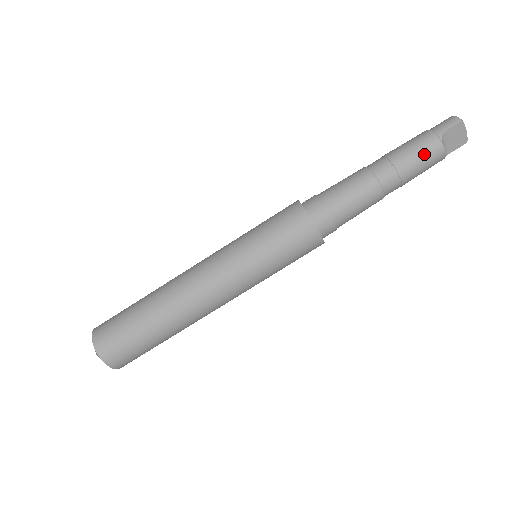
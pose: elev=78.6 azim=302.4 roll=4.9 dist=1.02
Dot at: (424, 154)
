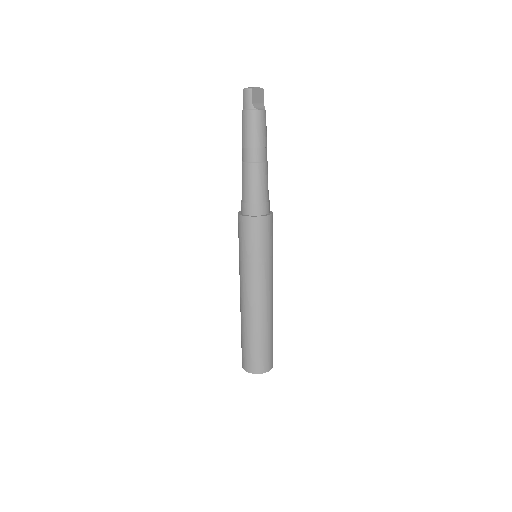
Dot at: (259, 125)
